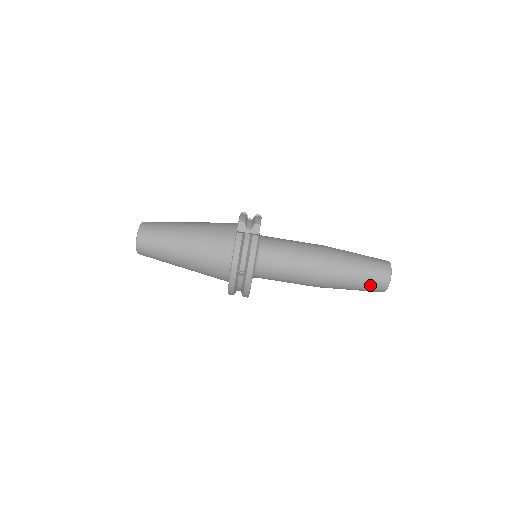
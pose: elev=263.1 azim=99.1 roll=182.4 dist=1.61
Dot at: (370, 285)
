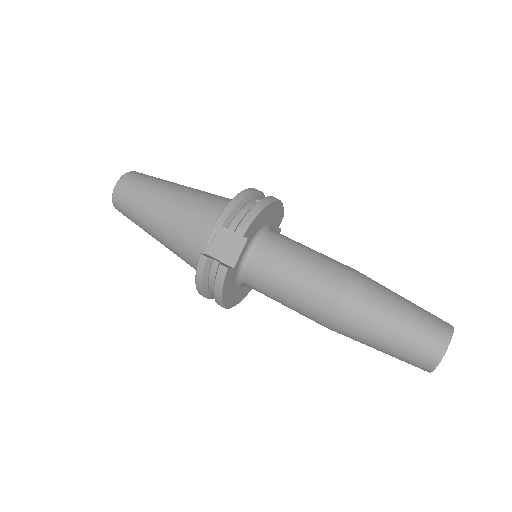
Dot at: (425, 315)
